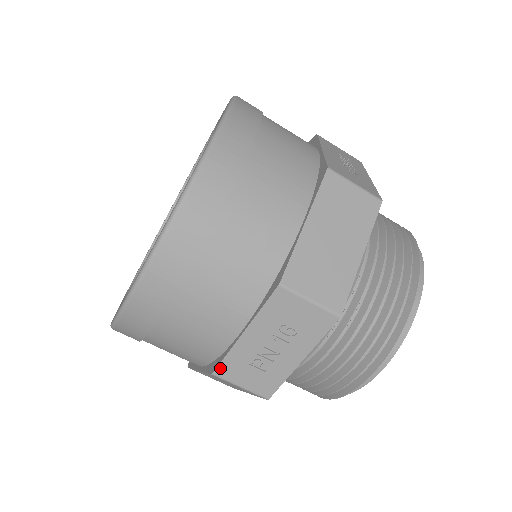
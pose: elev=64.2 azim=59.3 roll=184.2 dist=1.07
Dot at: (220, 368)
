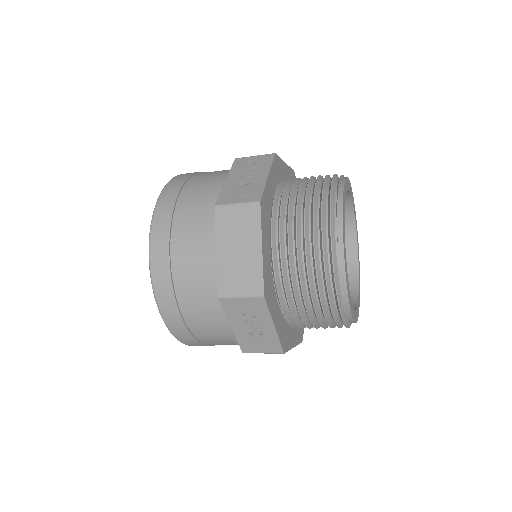
Dot at: occluded
